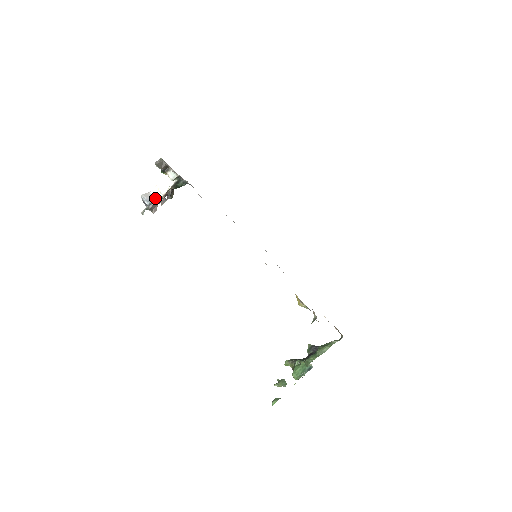
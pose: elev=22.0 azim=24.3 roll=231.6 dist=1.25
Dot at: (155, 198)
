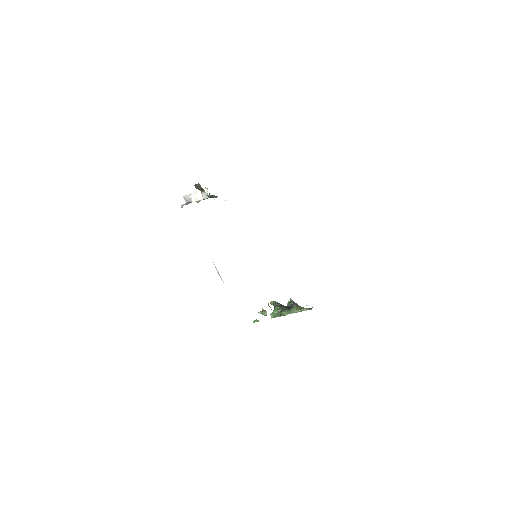
Dot at: (193, 200)
